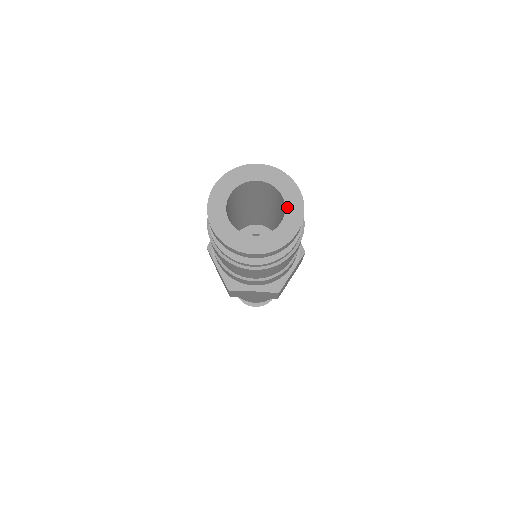
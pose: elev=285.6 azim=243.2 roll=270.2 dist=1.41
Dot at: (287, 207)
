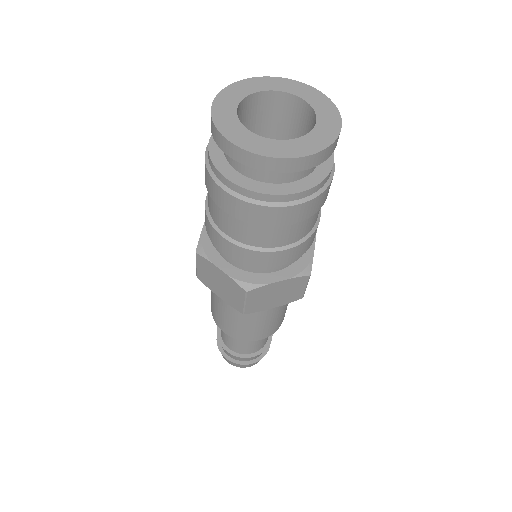
Dot at: (313, 132)
